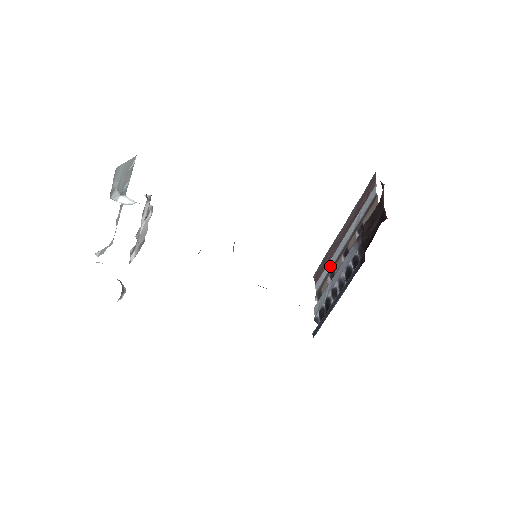
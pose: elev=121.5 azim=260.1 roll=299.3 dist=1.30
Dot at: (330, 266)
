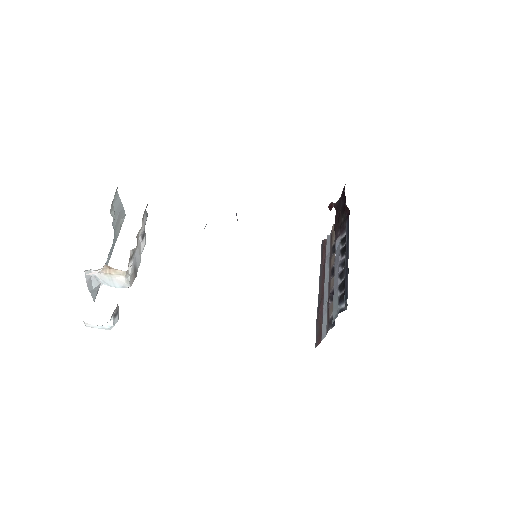
Dot at: (326, 307)
